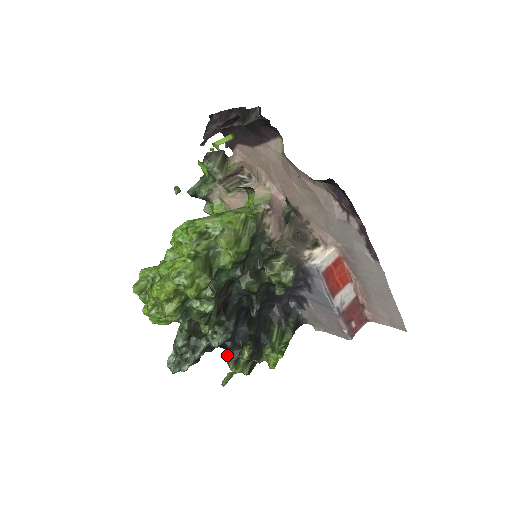
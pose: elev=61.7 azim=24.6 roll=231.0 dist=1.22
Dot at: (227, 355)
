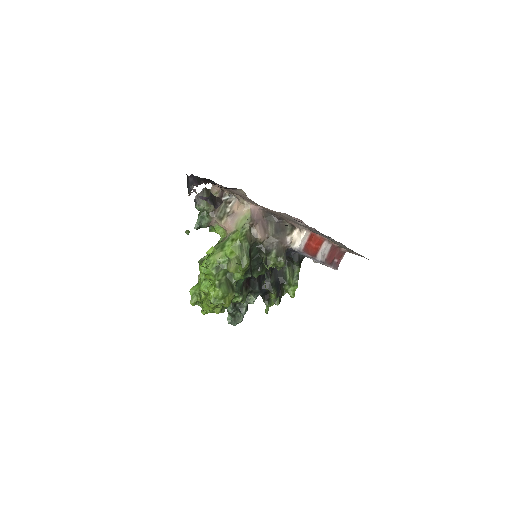
Dot at: (262, 298)
